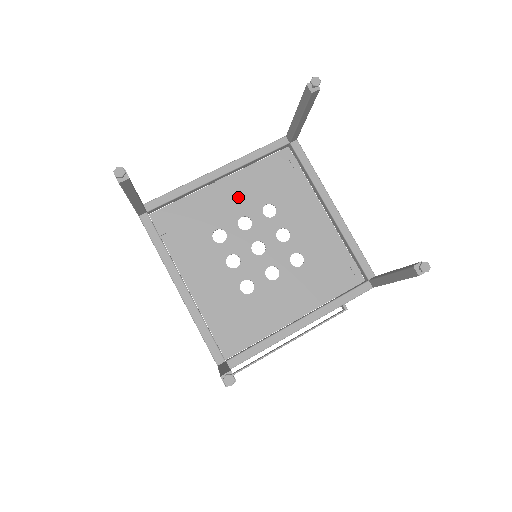
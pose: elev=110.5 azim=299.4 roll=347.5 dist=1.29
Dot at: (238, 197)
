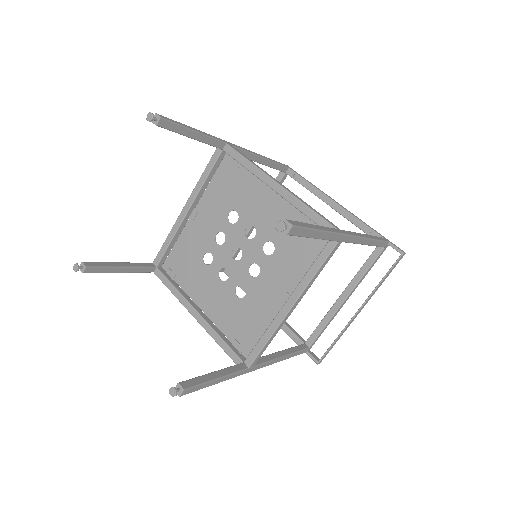
Dot at: (208, 219)
